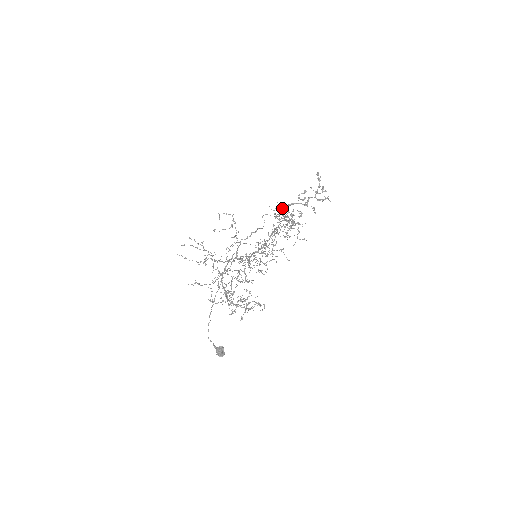
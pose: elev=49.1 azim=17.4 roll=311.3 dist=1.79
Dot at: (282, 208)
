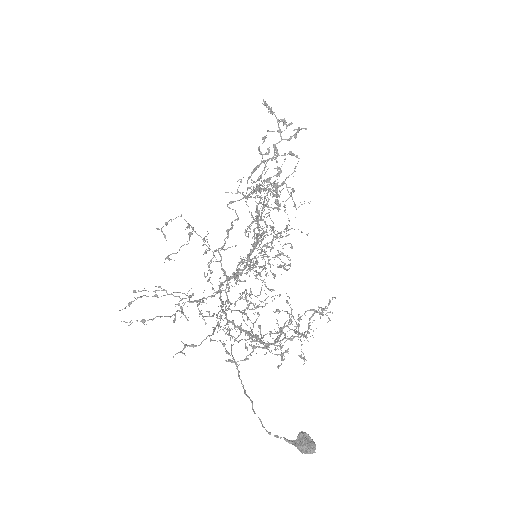
Dot at: (247, 180)
